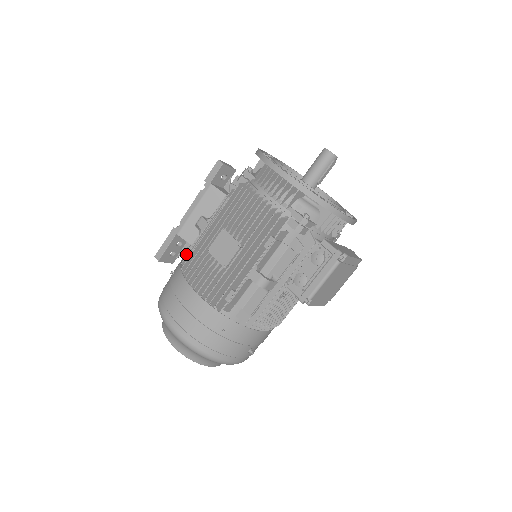
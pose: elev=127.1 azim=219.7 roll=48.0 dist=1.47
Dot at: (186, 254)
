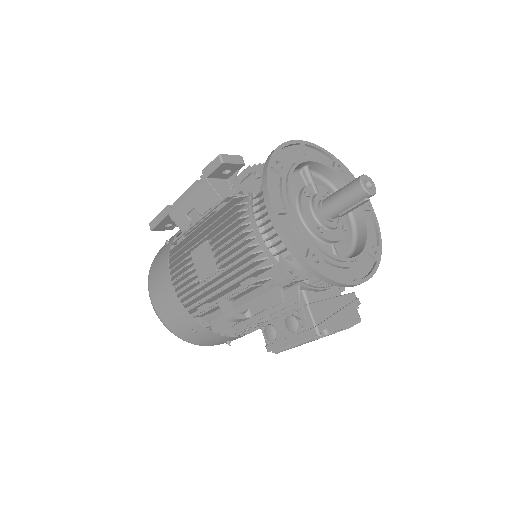
Dot at: (176, 238)
